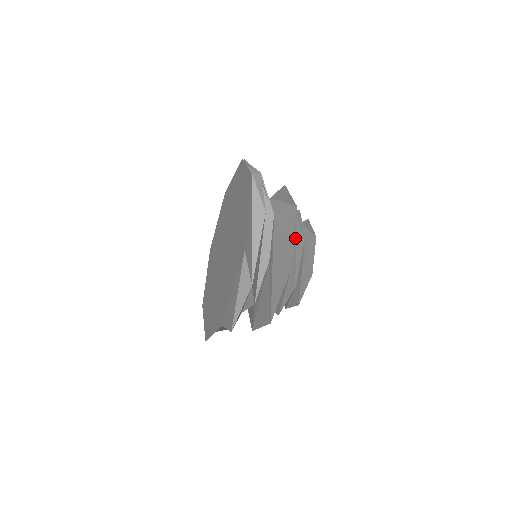
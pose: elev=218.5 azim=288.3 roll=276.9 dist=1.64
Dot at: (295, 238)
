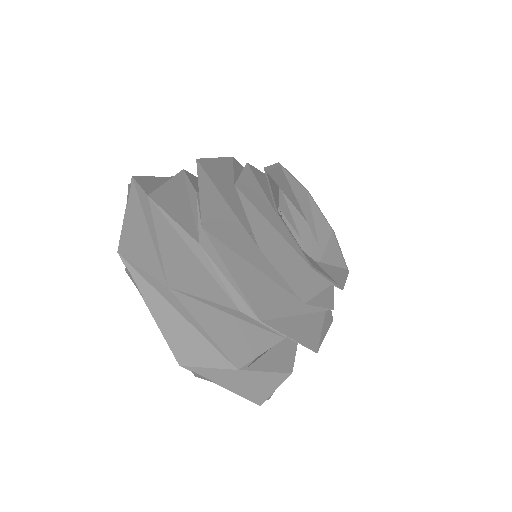
Dot at: (234, 168)
